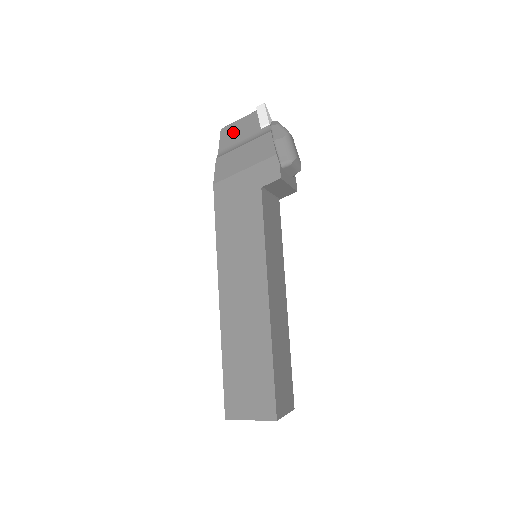
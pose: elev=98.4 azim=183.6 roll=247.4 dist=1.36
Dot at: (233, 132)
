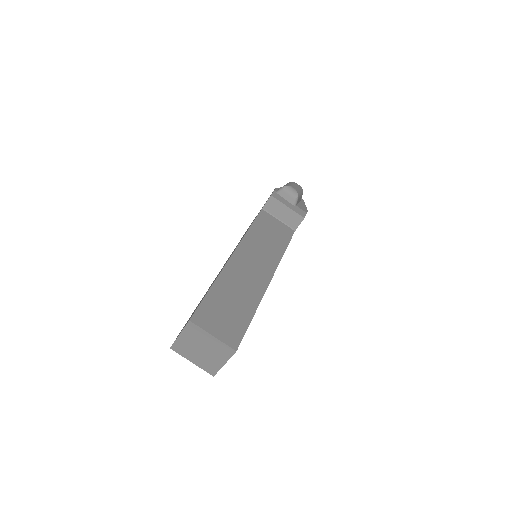
Dot at: occluded
